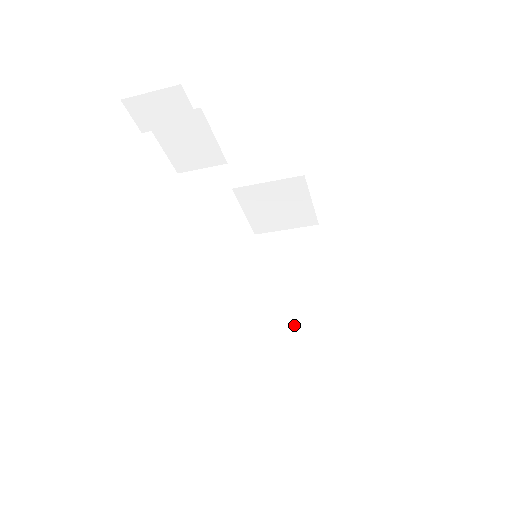
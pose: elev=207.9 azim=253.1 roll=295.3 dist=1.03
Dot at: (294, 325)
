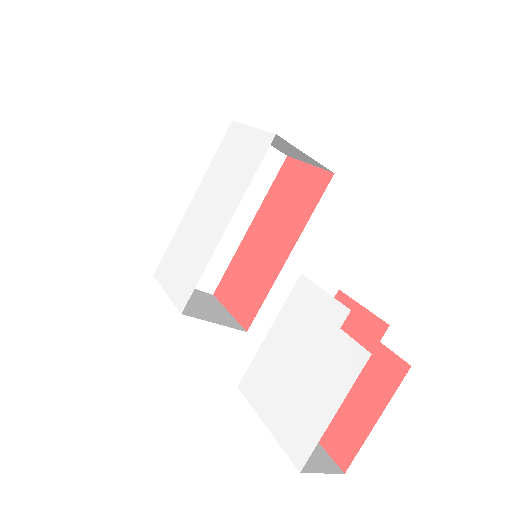
Dot at: occluded
